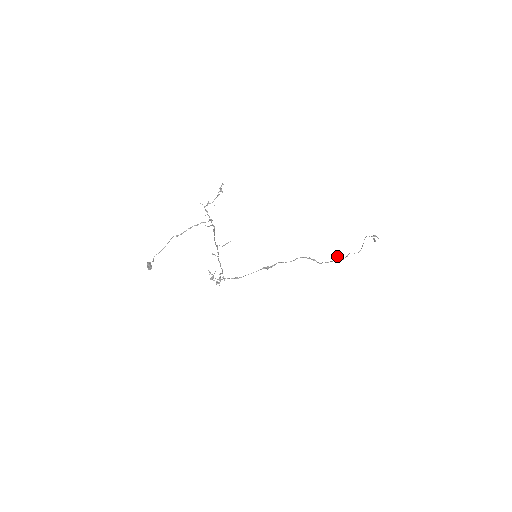
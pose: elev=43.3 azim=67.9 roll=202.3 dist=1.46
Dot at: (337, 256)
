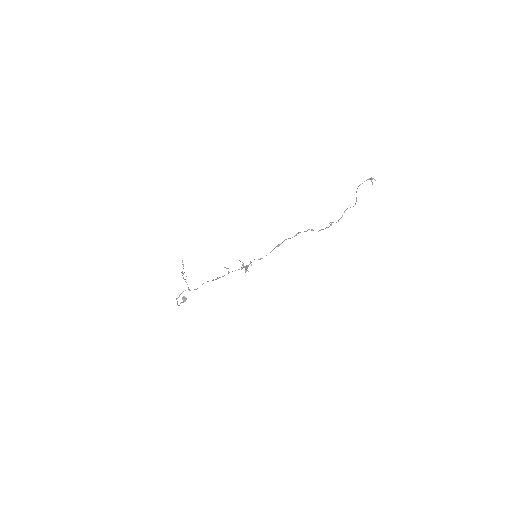
Dot at: (330, 222)
